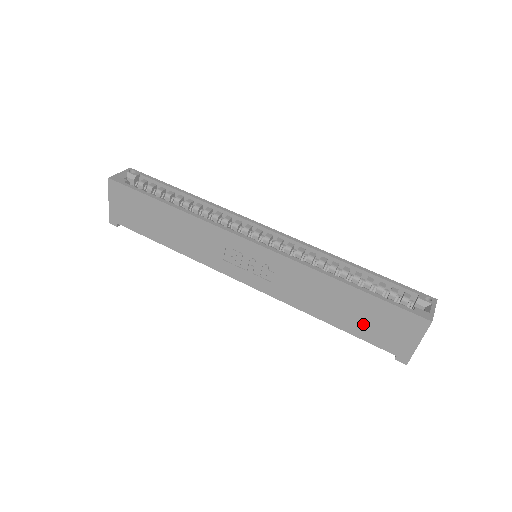
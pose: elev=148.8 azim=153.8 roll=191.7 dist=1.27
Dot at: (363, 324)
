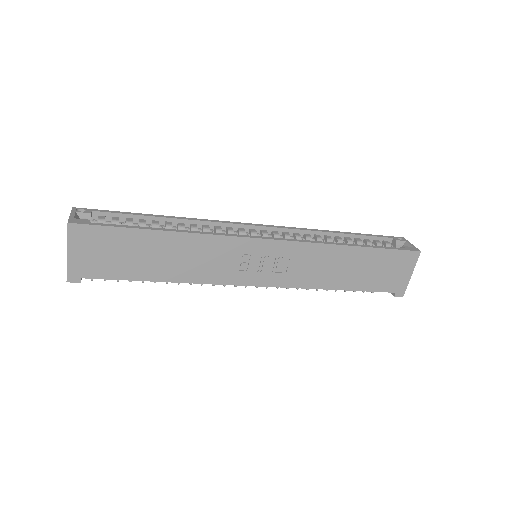
Dot at: (370, 277)
